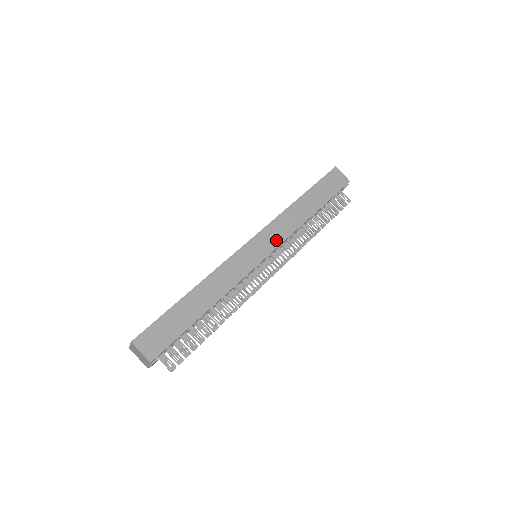
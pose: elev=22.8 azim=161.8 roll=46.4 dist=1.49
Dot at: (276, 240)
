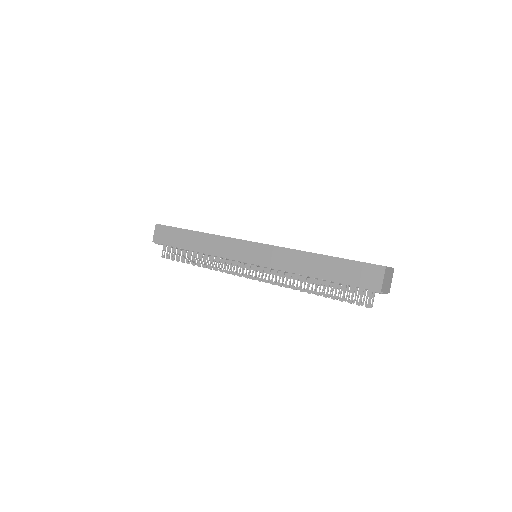
Dot at: (265, 261)
